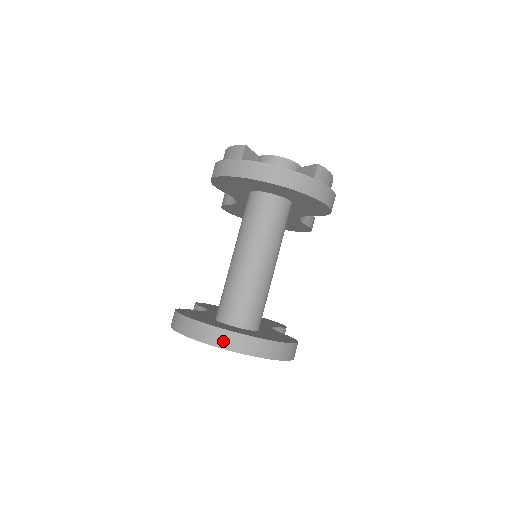
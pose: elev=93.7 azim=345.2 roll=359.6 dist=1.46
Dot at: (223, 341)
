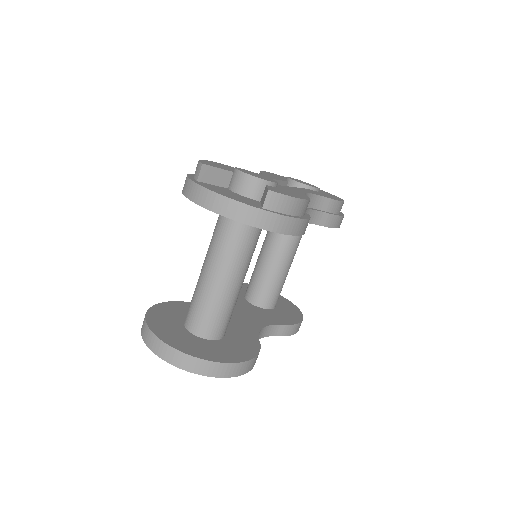
Dot at: (161, 352)
